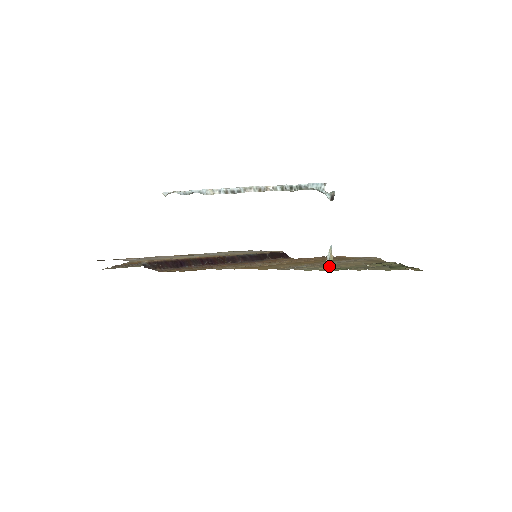
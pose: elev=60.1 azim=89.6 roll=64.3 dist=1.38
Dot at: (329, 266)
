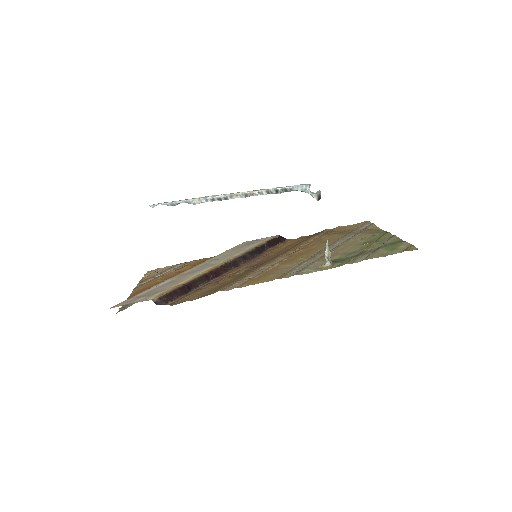
Dot at: (329, 263)
